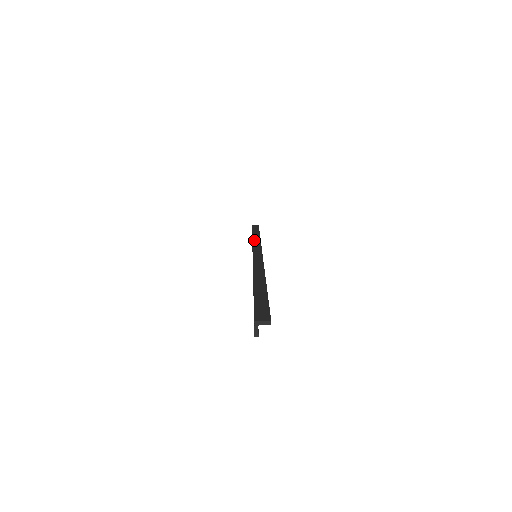
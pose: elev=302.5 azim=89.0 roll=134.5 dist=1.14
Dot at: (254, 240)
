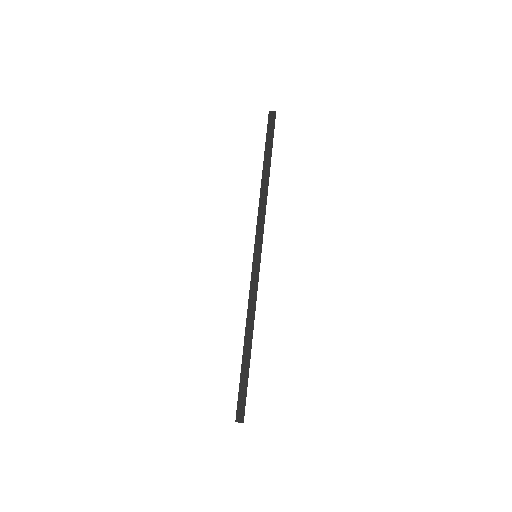
Dot at: (261, 201)
